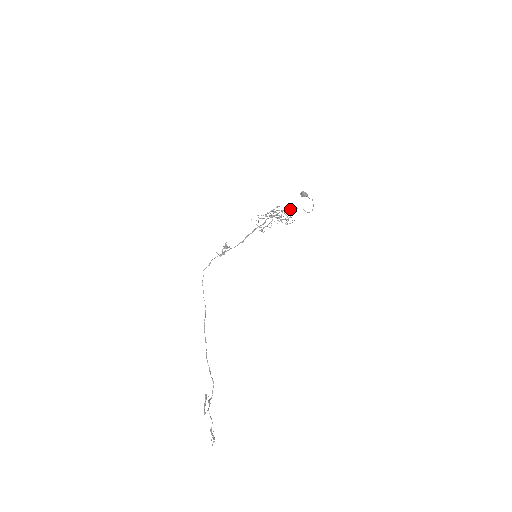
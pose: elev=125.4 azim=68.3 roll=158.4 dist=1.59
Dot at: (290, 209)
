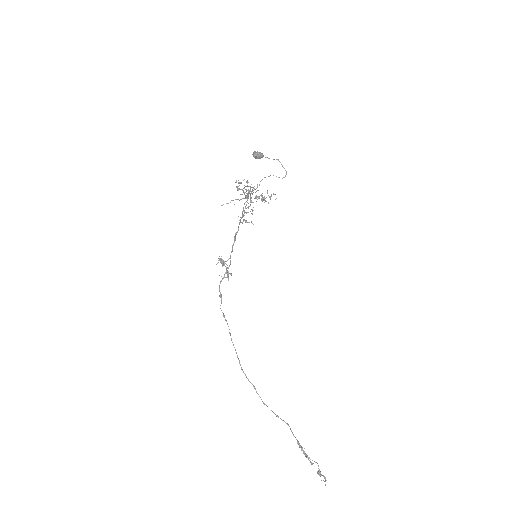
Dot at: occluded
